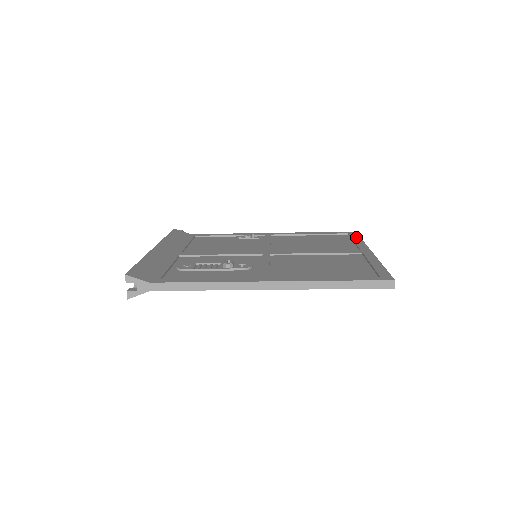
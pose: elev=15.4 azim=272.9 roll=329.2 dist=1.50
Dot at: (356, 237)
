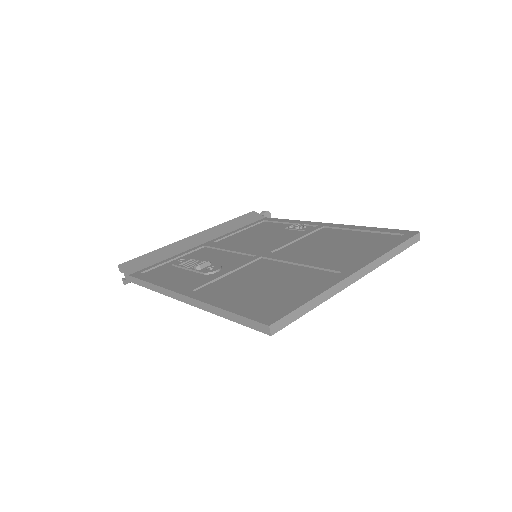
Dot at: (396, 243)
